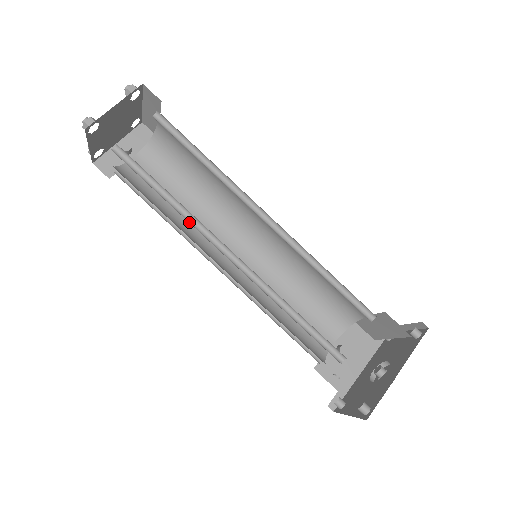
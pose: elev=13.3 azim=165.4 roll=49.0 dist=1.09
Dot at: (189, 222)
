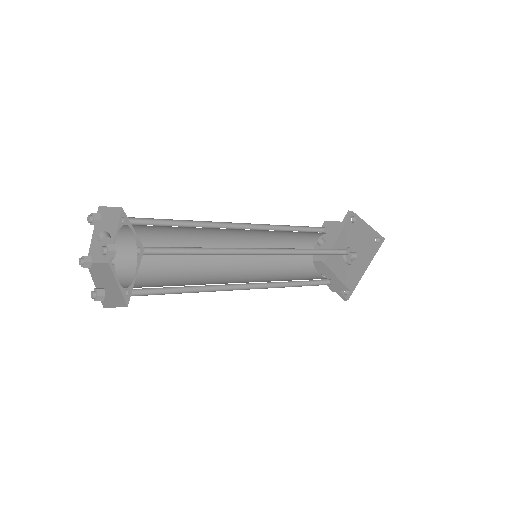
Dot at: (209, 289)
